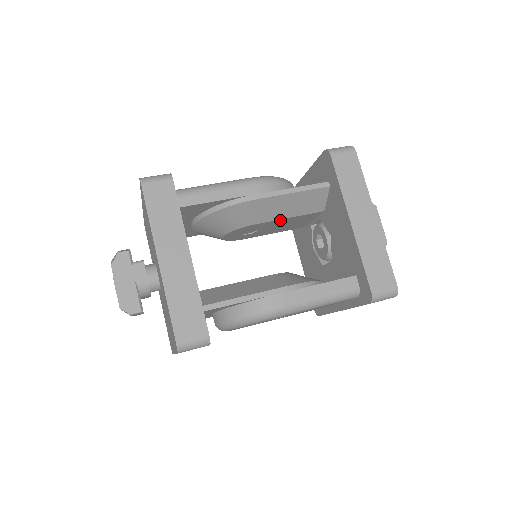
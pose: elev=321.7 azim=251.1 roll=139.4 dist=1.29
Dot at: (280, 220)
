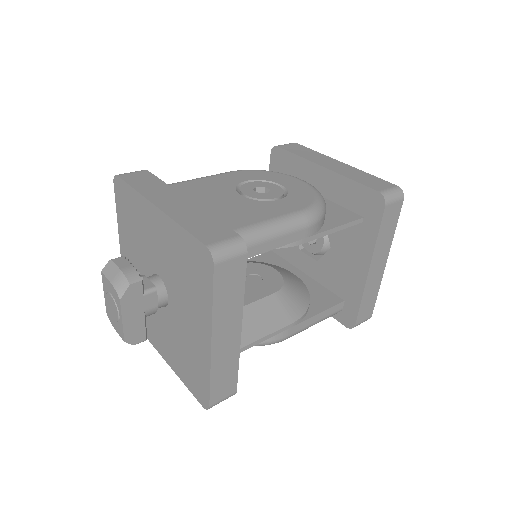
Dot at: occluded
